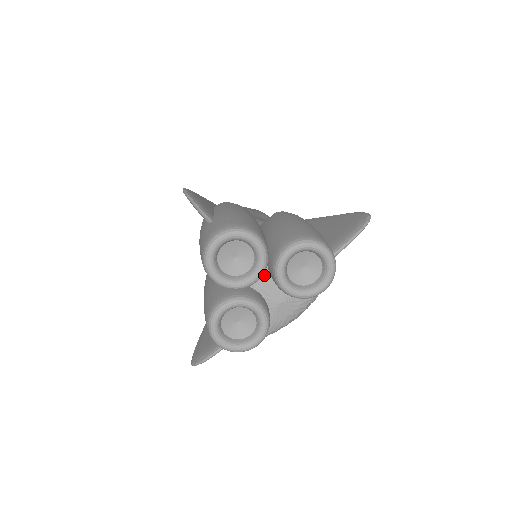
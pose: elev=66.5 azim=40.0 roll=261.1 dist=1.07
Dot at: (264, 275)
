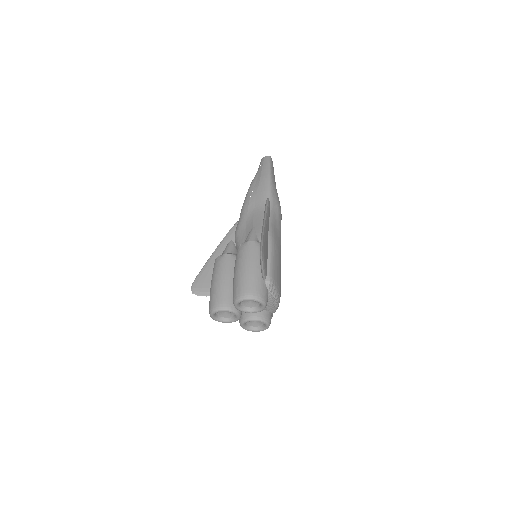
Dot at: occluded
